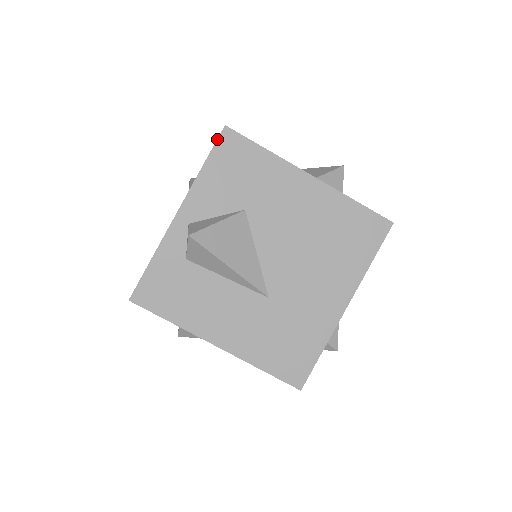
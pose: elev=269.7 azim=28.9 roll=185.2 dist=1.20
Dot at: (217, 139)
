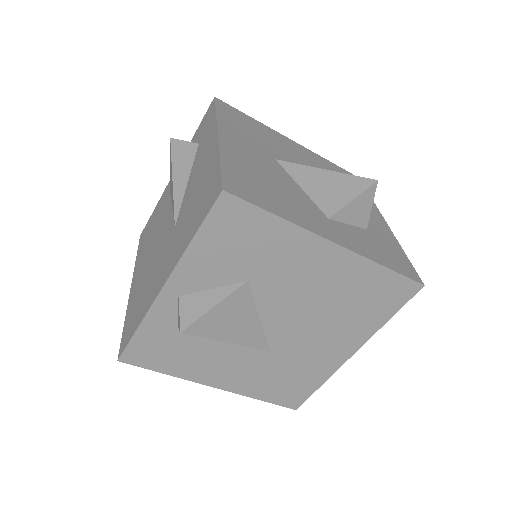
Dot at: (211, 207)
